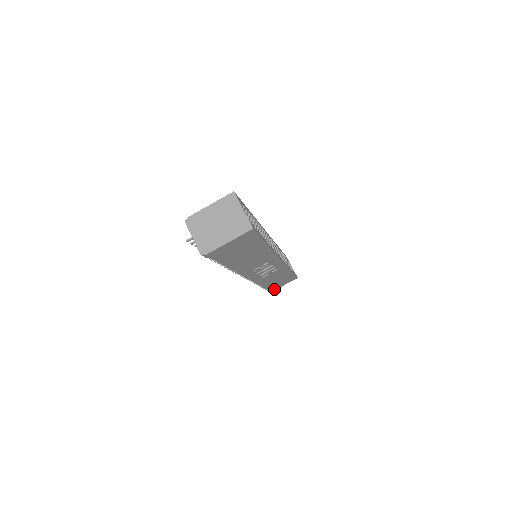
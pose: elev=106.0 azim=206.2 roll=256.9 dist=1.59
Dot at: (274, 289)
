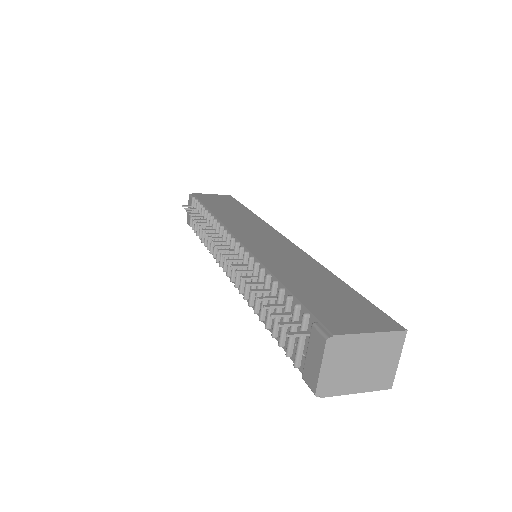
Dot at: occluded
